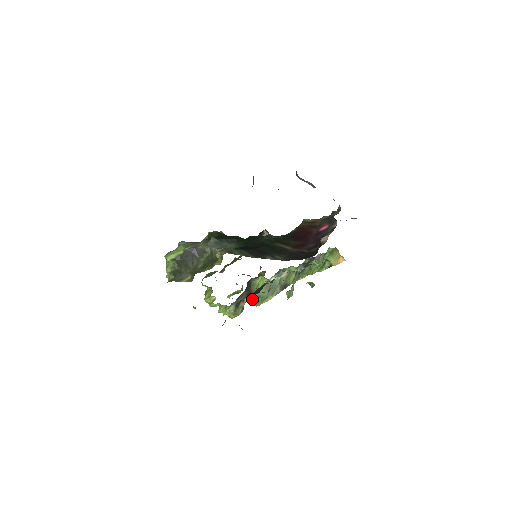
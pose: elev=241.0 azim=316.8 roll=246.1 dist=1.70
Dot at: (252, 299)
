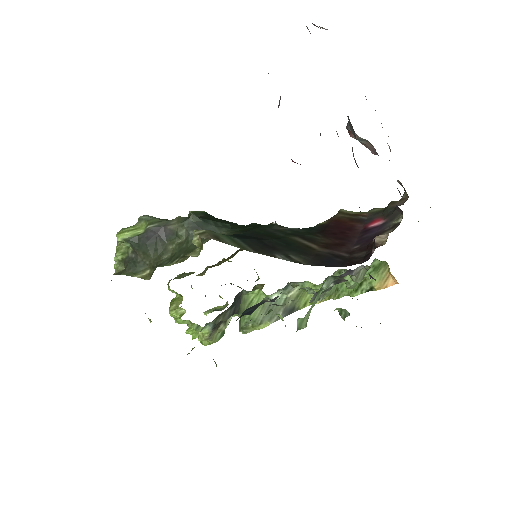
Dot at: occluded
